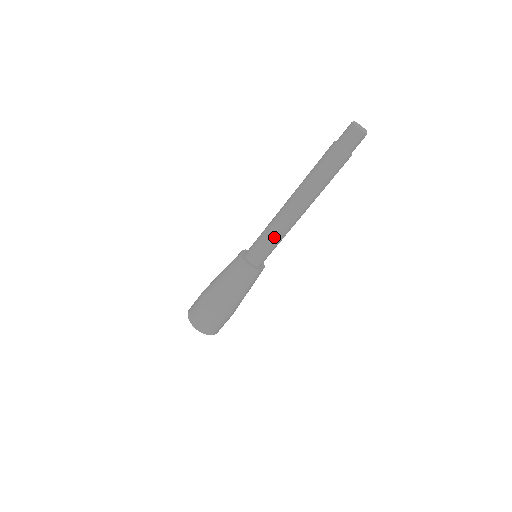
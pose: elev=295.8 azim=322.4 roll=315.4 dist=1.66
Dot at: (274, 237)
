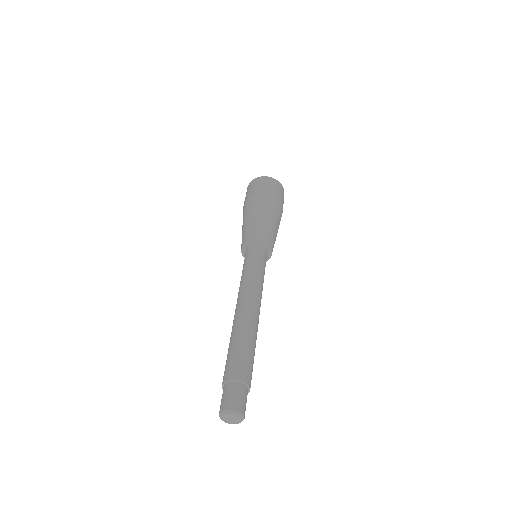
Dot at: occluded
